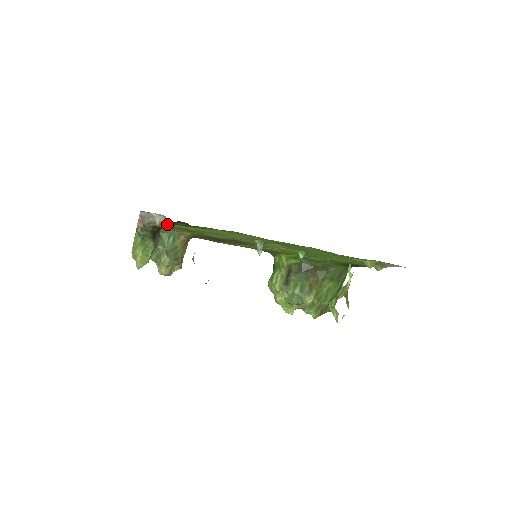
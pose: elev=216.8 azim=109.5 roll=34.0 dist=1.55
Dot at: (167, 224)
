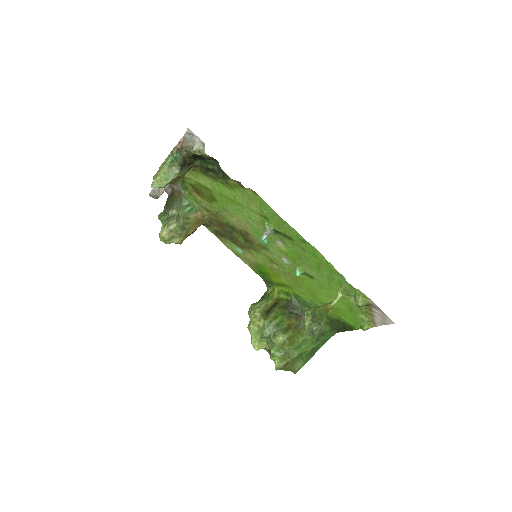
Dot at: (202, 153)
